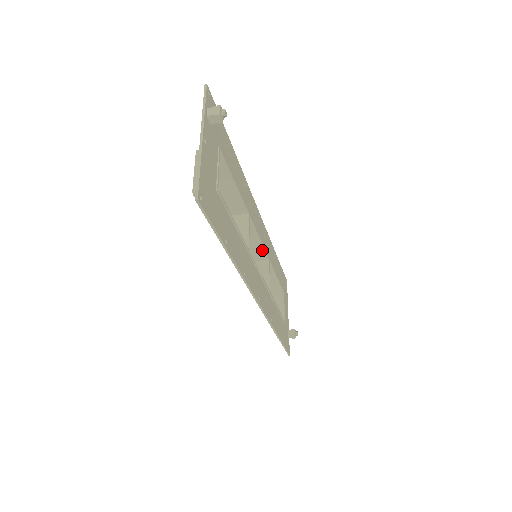
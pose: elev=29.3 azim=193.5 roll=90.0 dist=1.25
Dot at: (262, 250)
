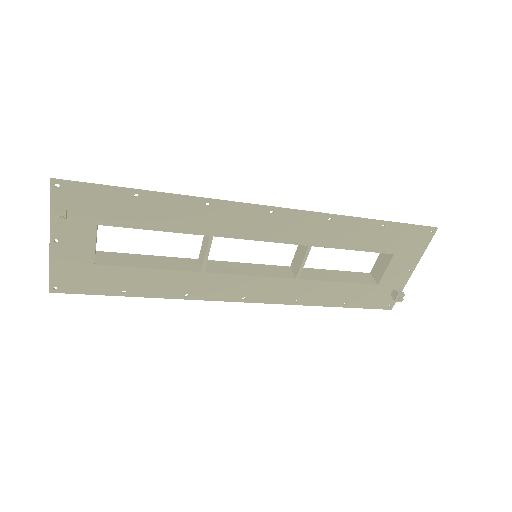
Dot at: (286, 241)
